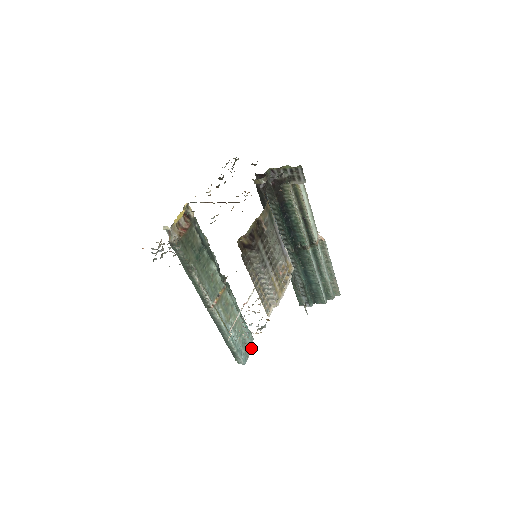
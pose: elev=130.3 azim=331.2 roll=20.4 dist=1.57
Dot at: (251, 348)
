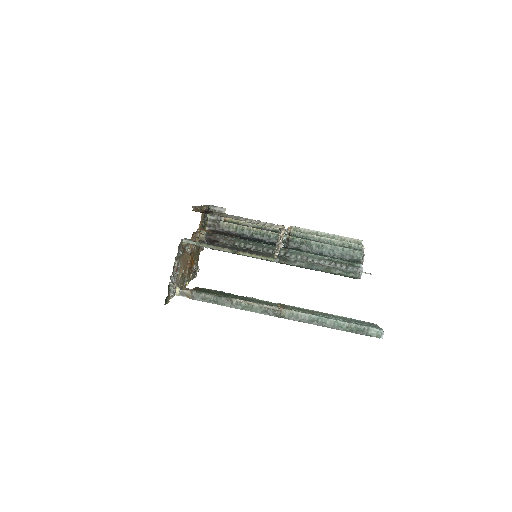
Dot at: occluded
